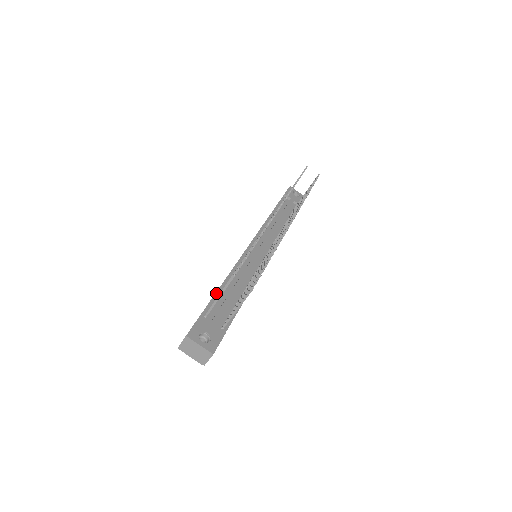
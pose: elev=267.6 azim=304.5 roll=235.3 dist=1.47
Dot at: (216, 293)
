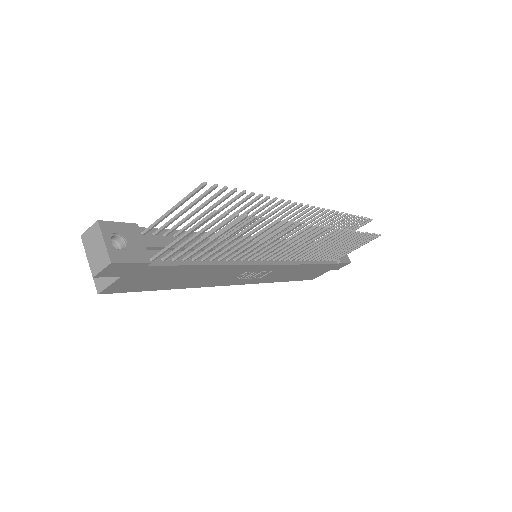
Dot at: (178, 230)
